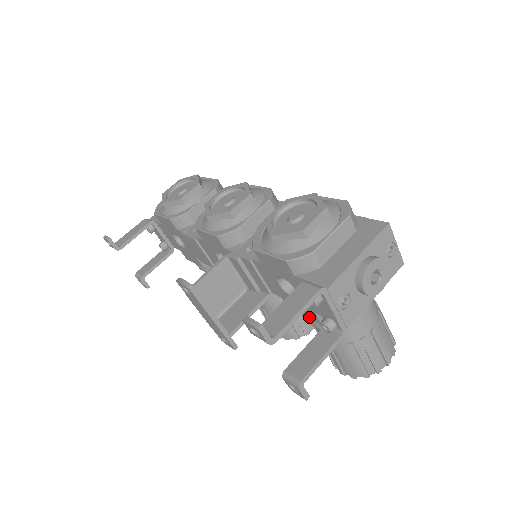
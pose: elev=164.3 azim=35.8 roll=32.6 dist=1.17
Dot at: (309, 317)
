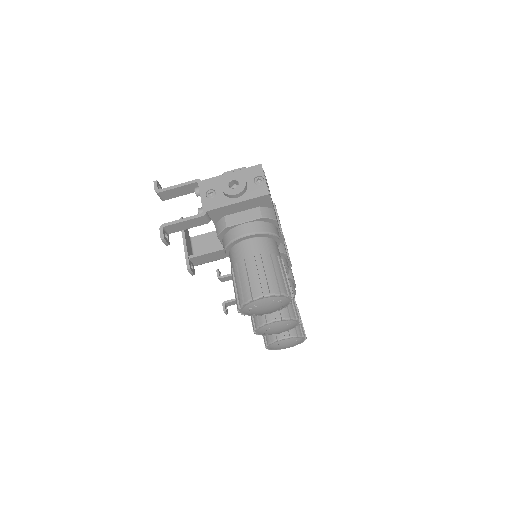
Dot at: (219, 239)
